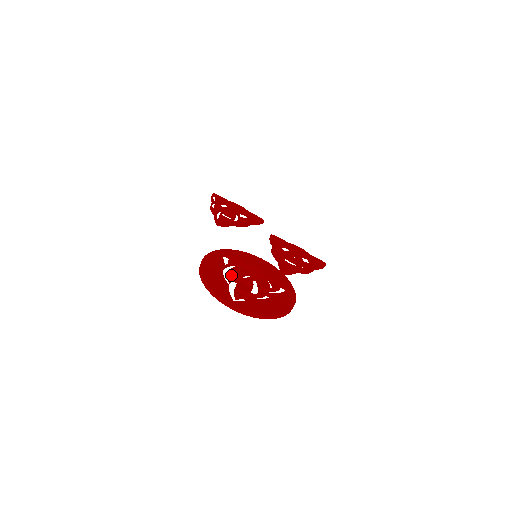
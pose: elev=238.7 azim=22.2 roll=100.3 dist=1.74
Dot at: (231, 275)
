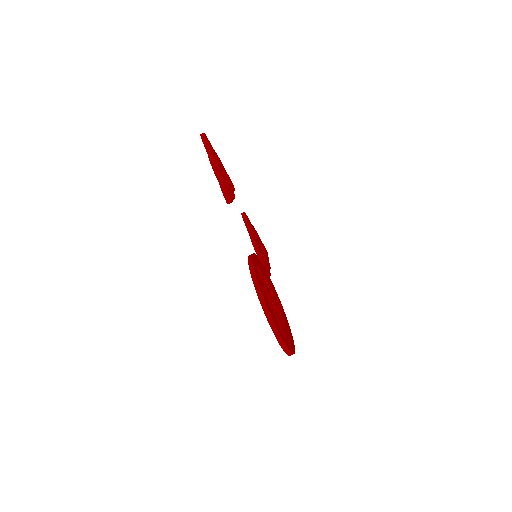
Dot at: occluded
